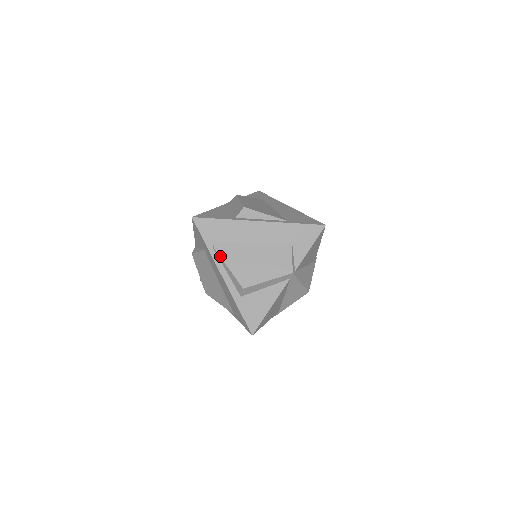
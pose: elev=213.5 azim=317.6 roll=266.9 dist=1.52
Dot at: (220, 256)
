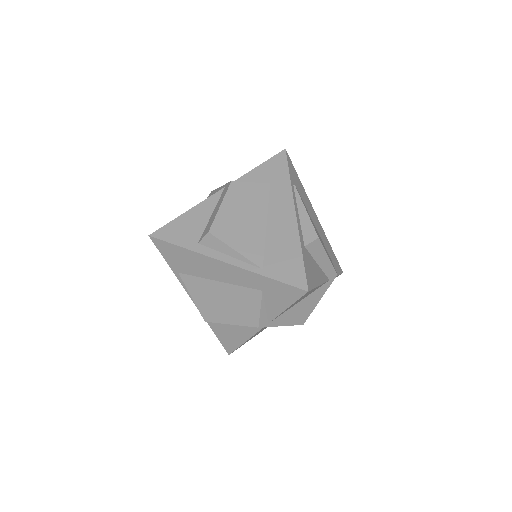
Dot at: occluded
